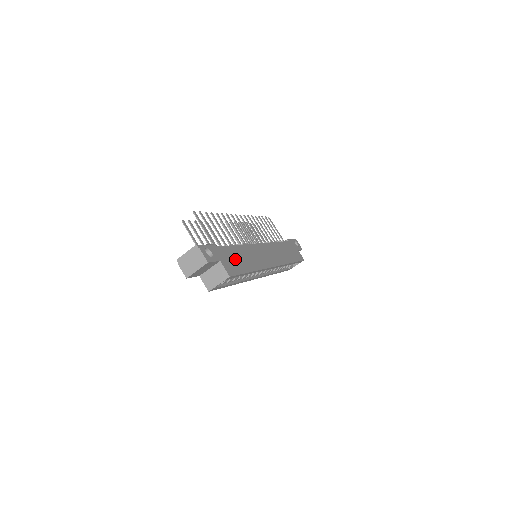
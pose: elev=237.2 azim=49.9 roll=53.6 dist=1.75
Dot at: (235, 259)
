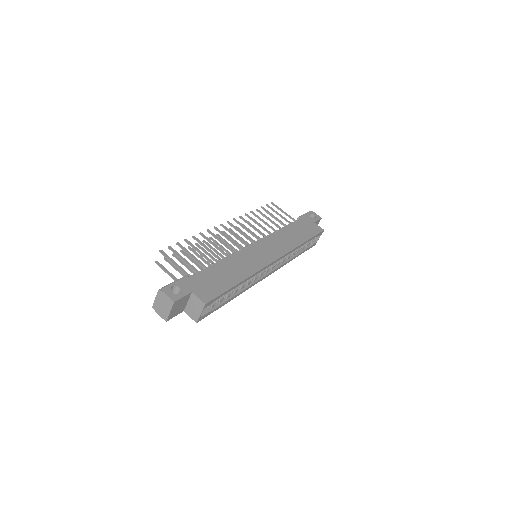
Dot at: (214, 280)
